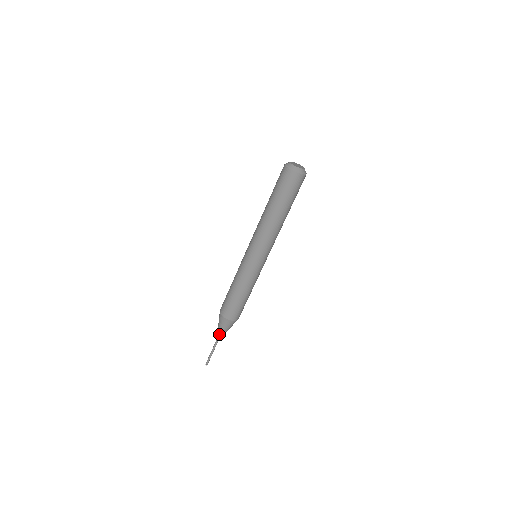
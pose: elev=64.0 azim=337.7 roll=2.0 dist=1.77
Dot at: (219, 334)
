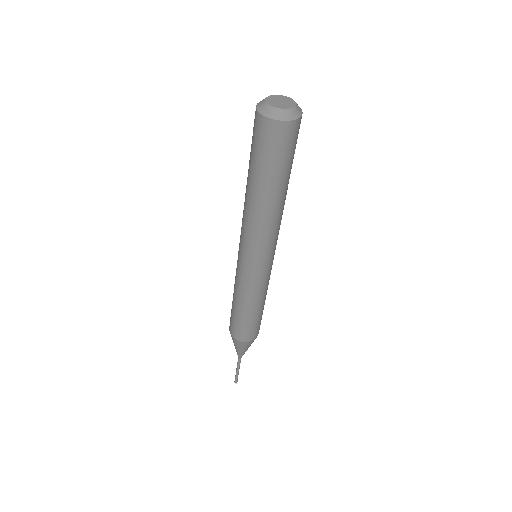
Dot at: (241, 354)
